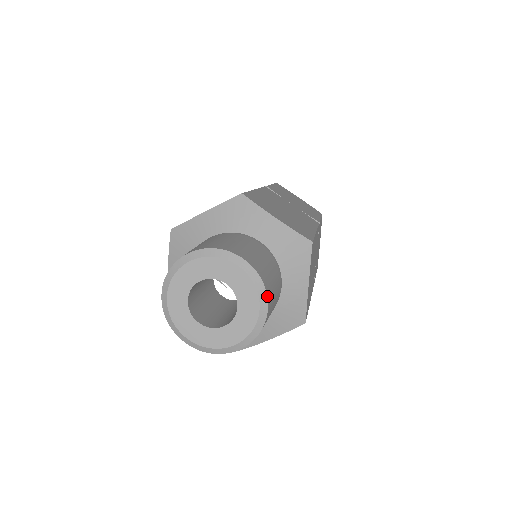
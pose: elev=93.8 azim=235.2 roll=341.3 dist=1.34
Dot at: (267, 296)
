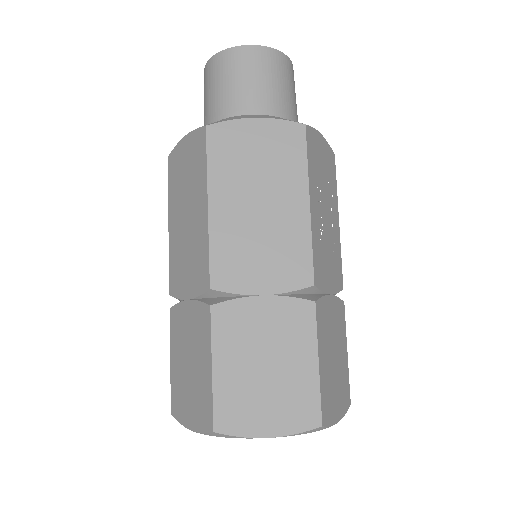
Dot at: occluded
